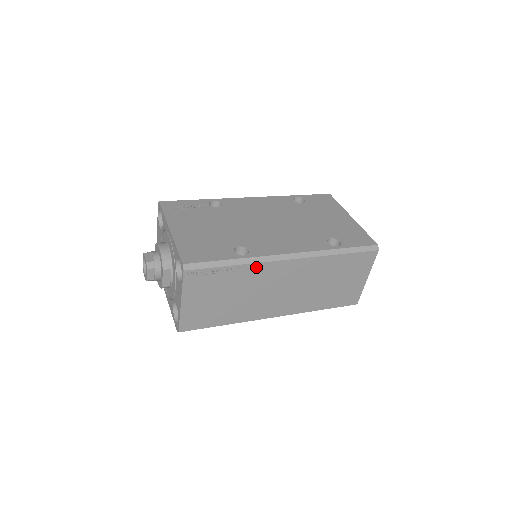
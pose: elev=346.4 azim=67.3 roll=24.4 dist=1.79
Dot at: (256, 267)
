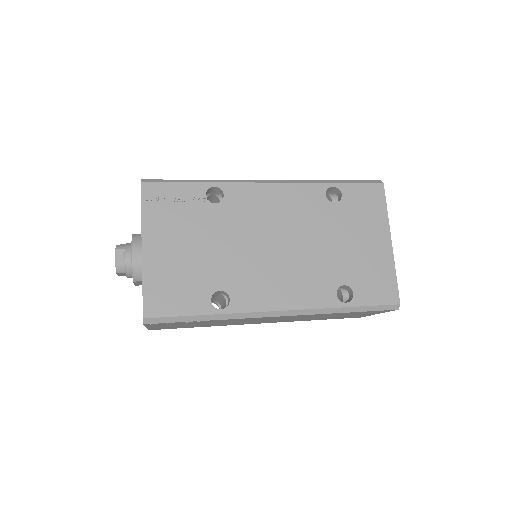
Dot at: (234, 319)
